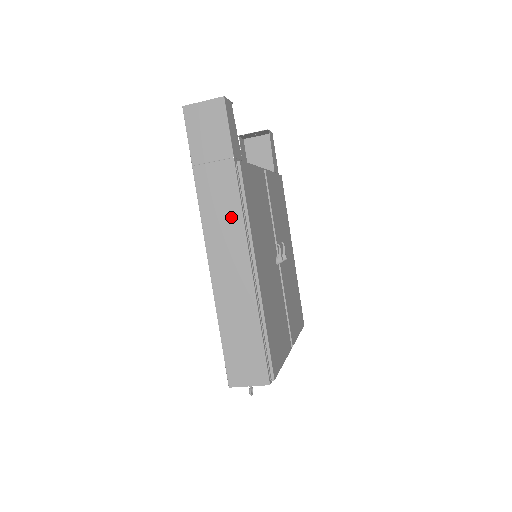
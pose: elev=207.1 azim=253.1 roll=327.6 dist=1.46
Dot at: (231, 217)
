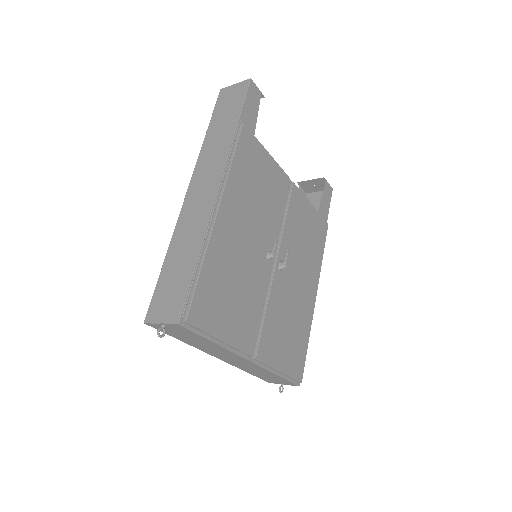
Dot at: (217, 163)
